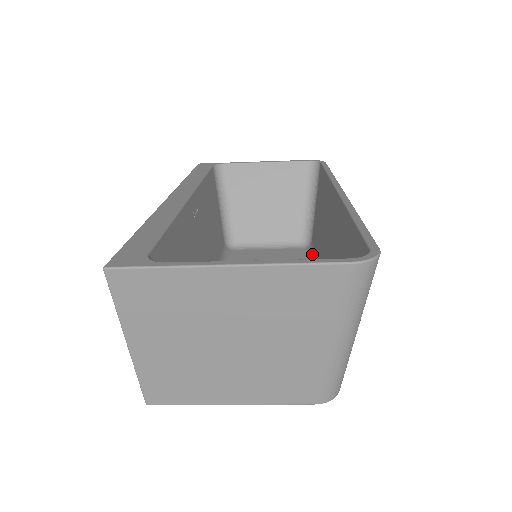
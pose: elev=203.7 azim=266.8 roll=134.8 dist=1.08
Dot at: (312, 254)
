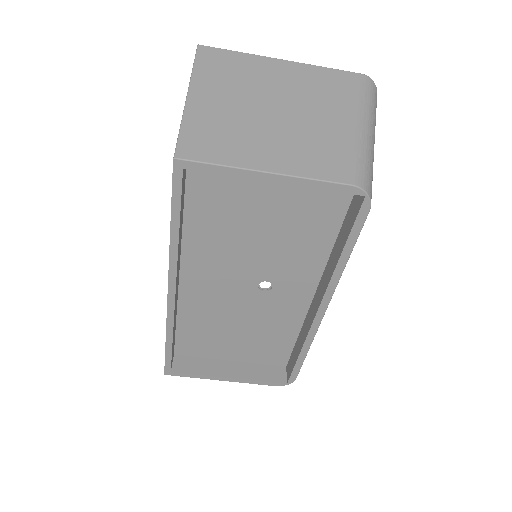
Dot at: occluded
